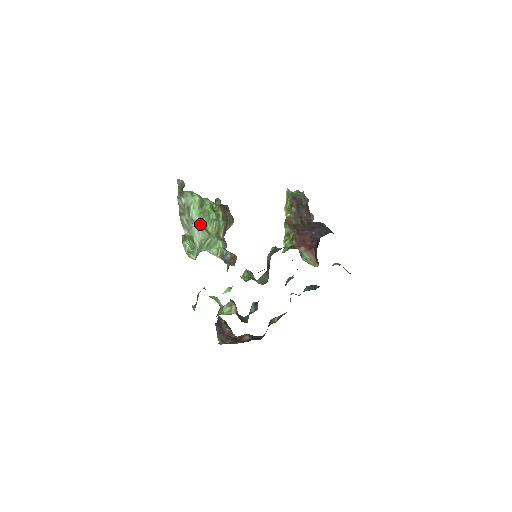
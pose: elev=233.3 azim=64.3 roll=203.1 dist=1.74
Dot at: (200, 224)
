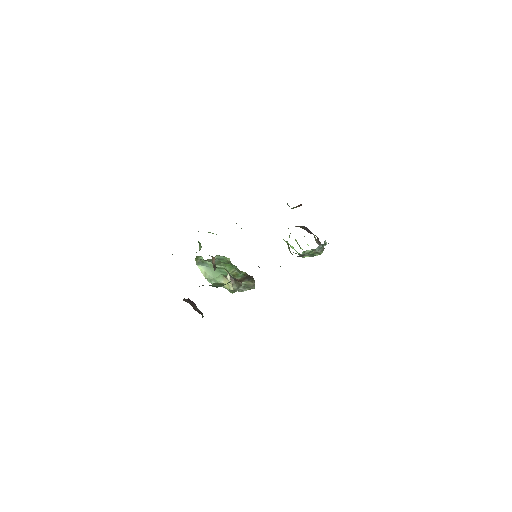
Dot at: occluded
